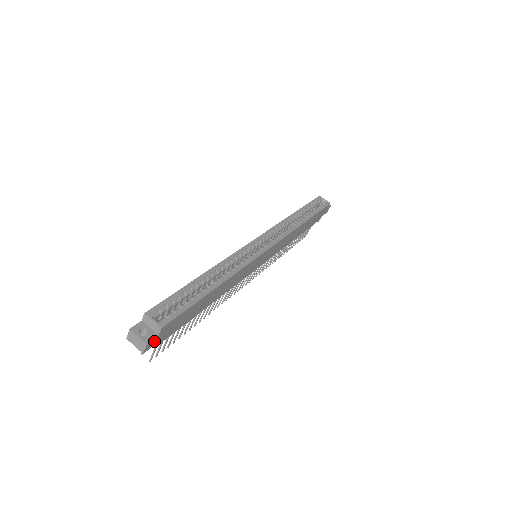
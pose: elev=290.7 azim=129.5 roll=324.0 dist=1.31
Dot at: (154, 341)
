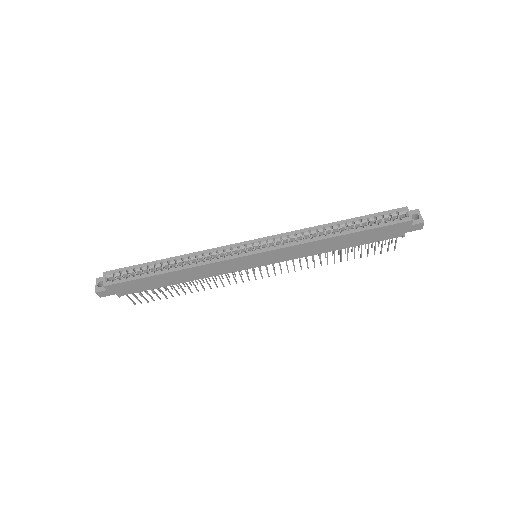
Dot at: (106, 293)
